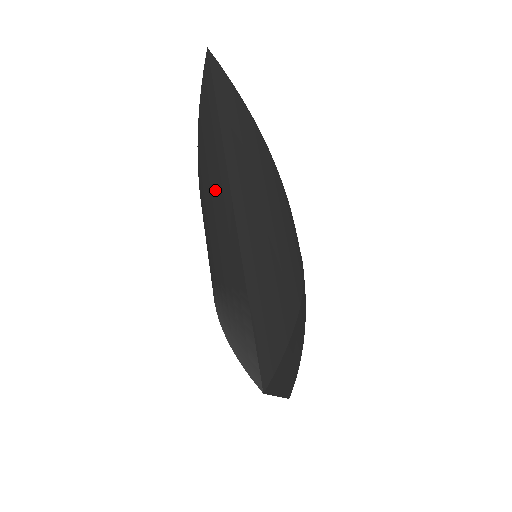
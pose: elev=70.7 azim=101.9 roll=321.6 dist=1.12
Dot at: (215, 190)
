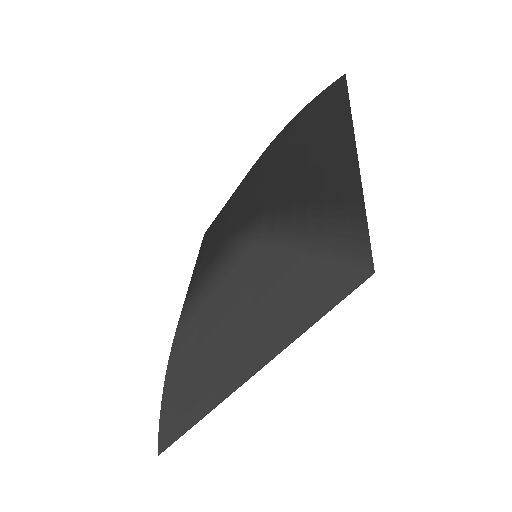
Dot at: (320, 142)
